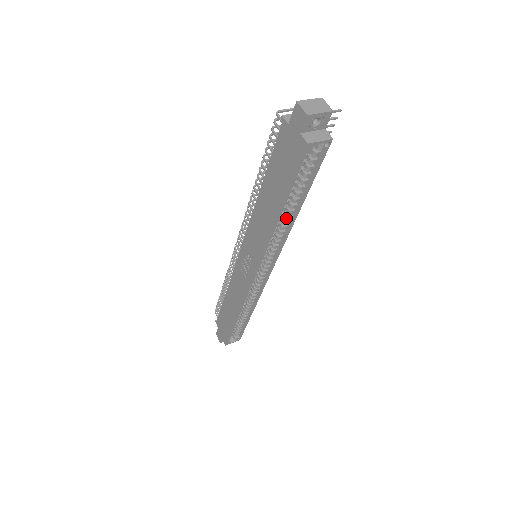
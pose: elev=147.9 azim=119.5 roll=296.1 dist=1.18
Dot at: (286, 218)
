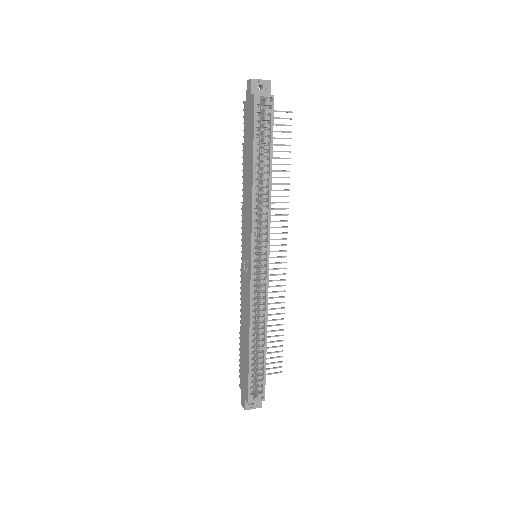
Dot at: (263, 183)
